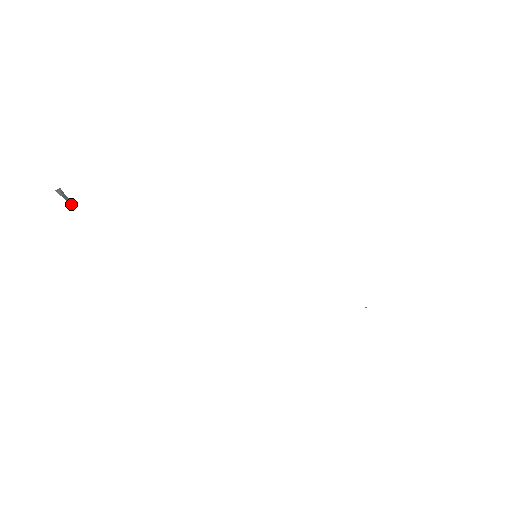
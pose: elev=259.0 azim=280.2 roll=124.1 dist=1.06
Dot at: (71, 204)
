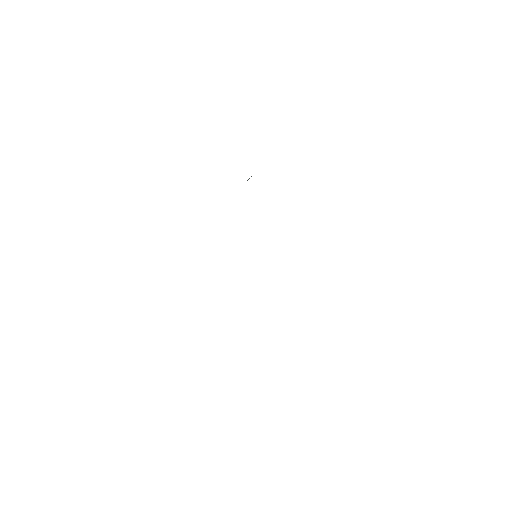
Dot at: occluded
